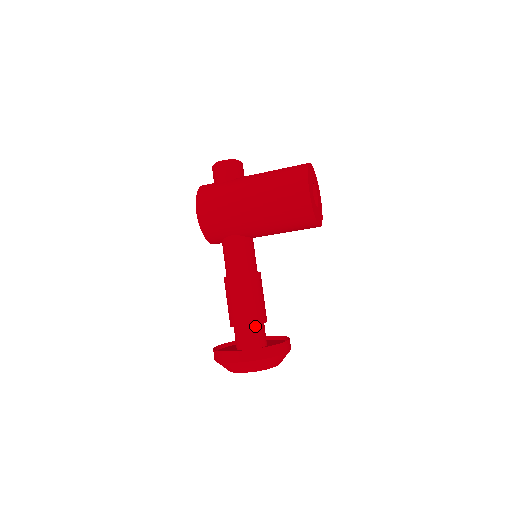
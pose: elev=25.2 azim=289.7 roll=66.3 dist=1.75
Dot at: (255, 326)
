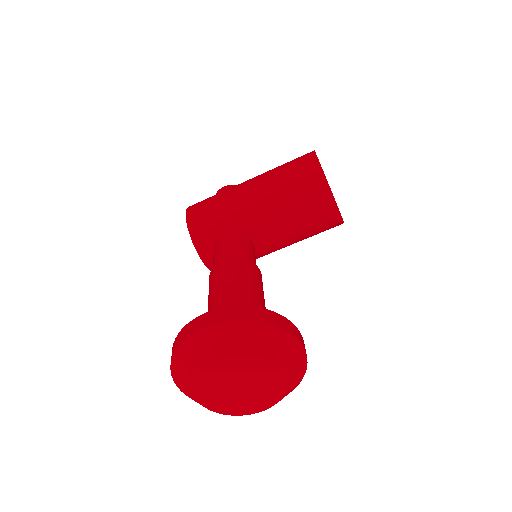
Dot at: occluded
